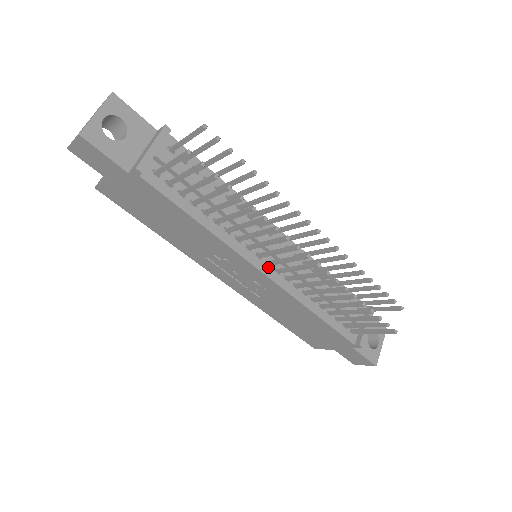
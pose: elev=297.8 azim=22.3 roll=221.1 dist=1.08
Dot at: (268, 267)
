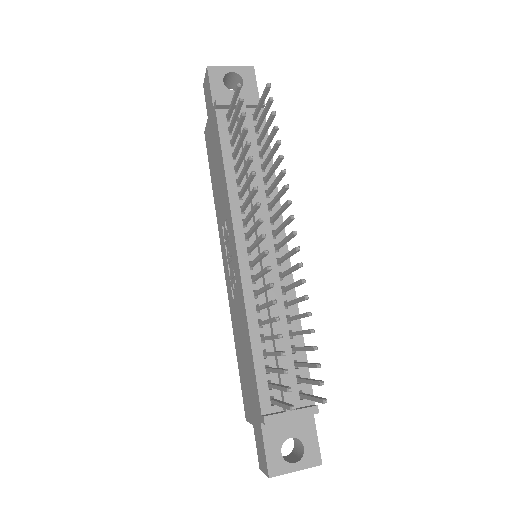
Dot at: (246, 253)
